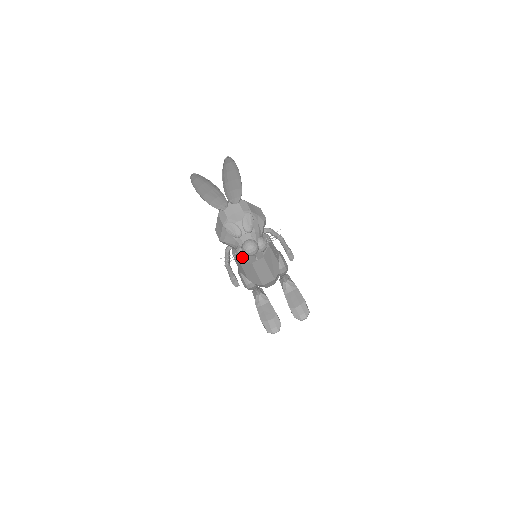
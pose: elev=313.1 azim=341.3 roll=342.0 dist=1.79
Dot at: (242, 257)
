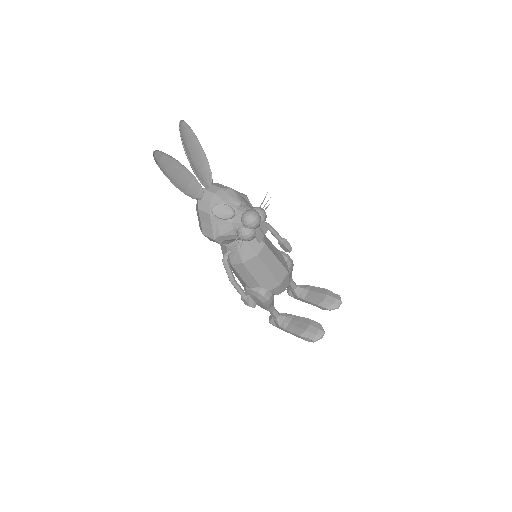
Dot at: (248, 234)
